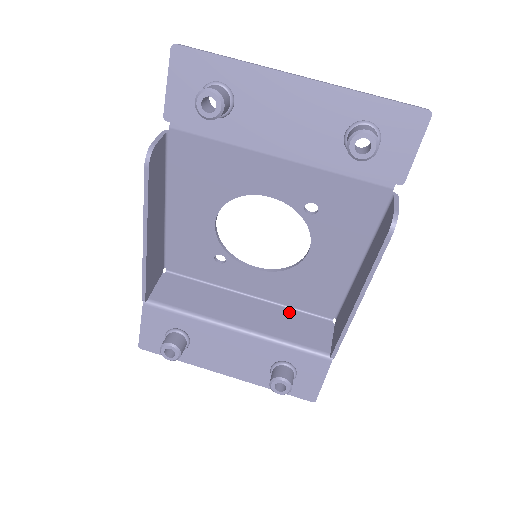
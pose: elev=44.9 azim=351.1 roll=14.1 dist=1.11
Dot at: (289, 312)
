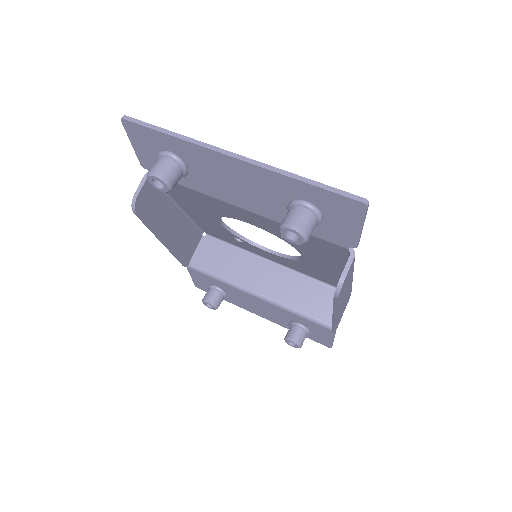
Dot at: (306, 281)
